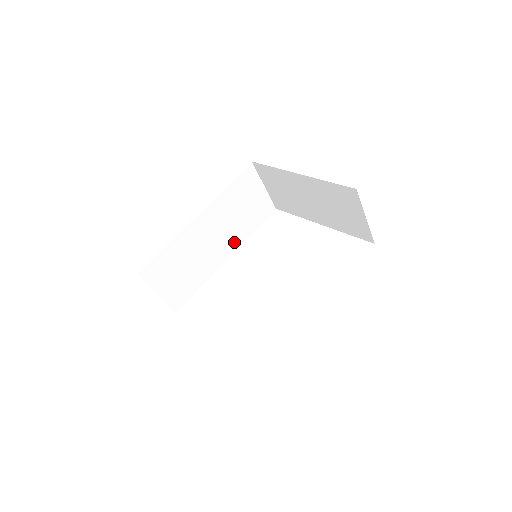
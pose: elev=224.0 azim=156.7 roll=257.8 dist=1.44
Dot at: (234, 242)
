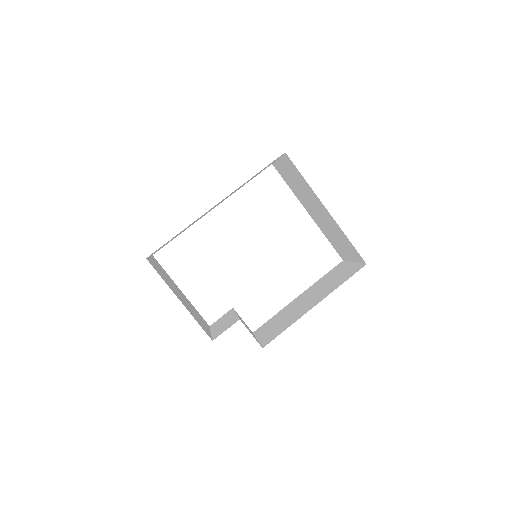
Dot at: (226, 198)
